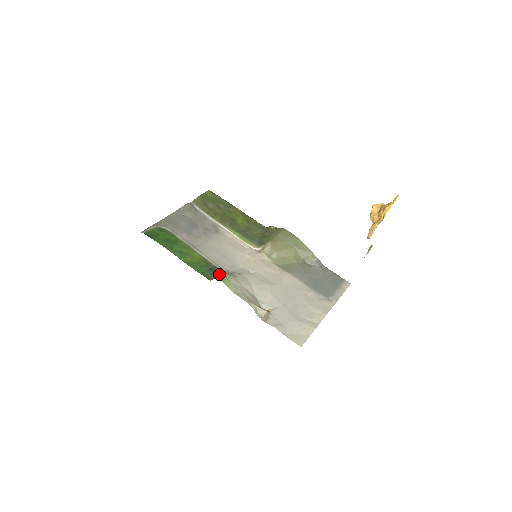
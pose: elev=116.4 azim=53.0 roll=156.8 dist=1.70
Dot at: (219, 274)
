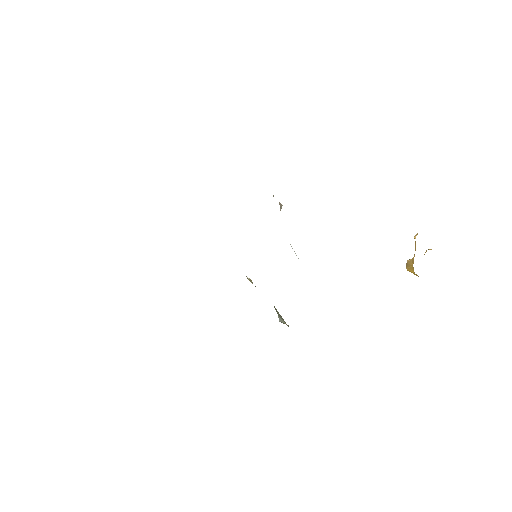
Dot at: occluded
